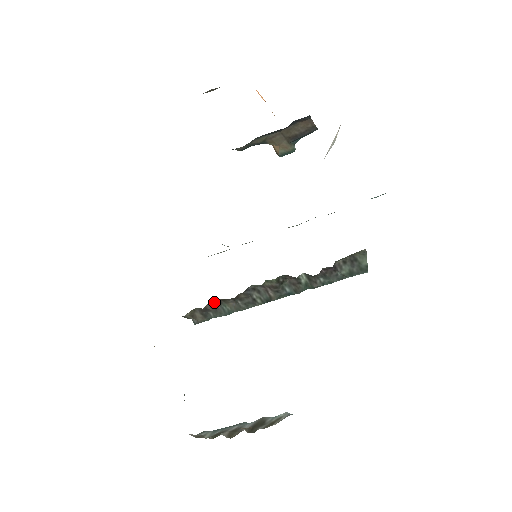
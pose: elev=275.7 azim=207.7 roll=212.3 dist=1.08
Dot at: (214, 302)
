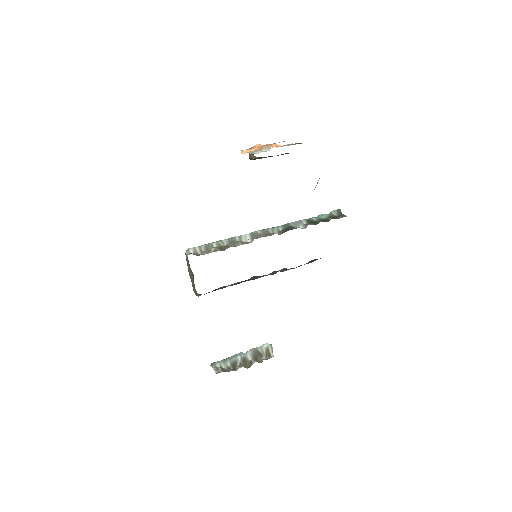
Dot at: occluded
